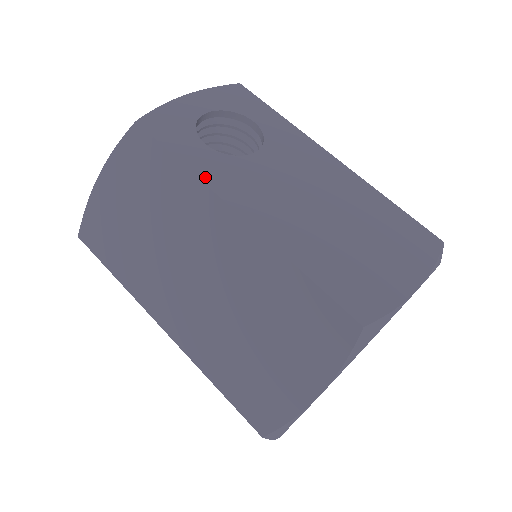
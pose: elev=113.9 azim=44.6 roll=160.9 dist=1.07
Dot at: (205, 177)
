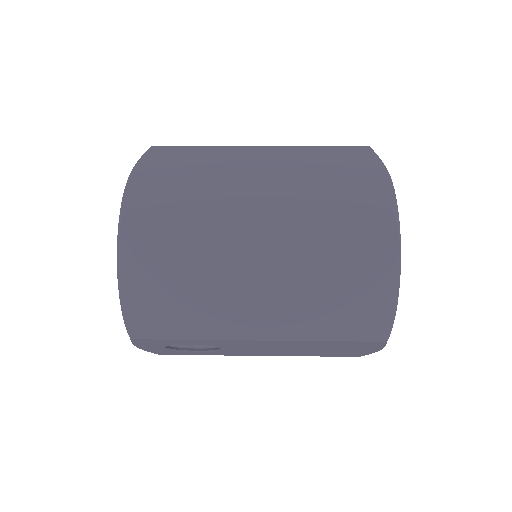
Dot at: occluded
